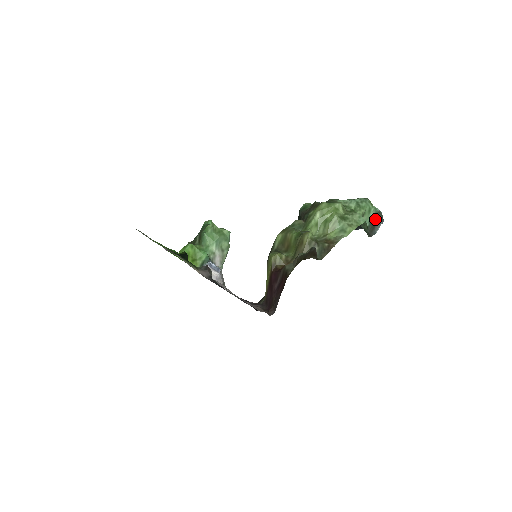
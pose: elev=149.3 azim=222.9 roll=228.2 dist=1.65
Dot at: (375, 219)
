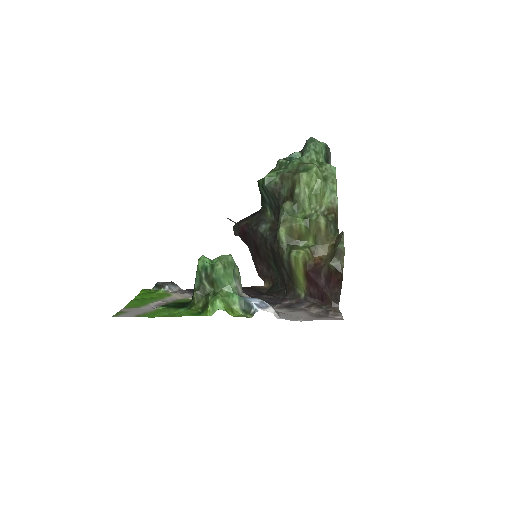
Dot at: (326, 154)
